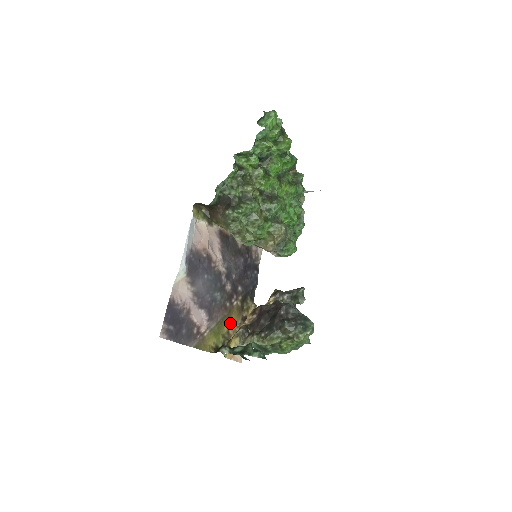
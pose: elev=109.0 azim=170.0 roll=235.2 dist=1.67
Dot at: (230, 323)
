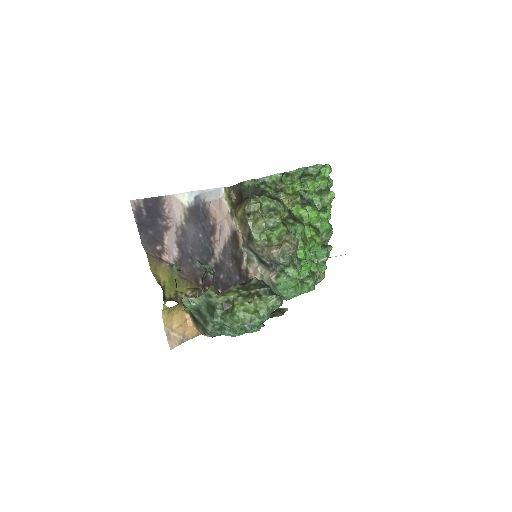
Dot at: occluded
